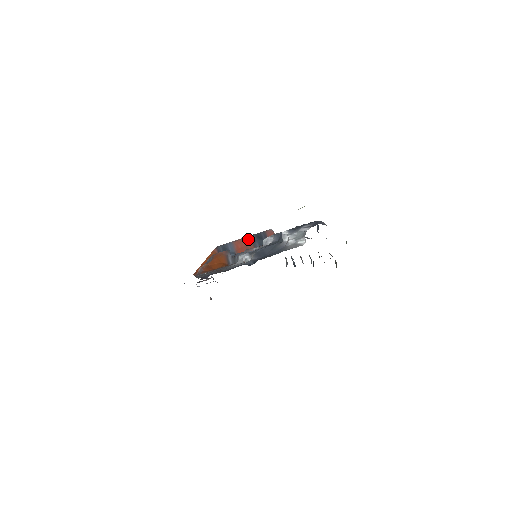
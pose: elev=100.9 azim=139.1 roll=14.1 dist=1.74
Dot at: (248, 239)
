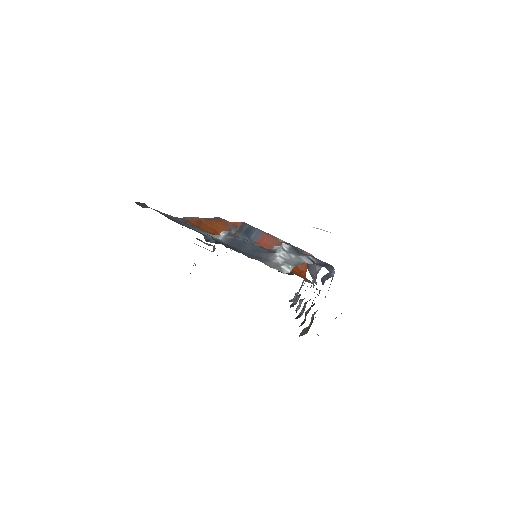
Dot at: (280, 242)
